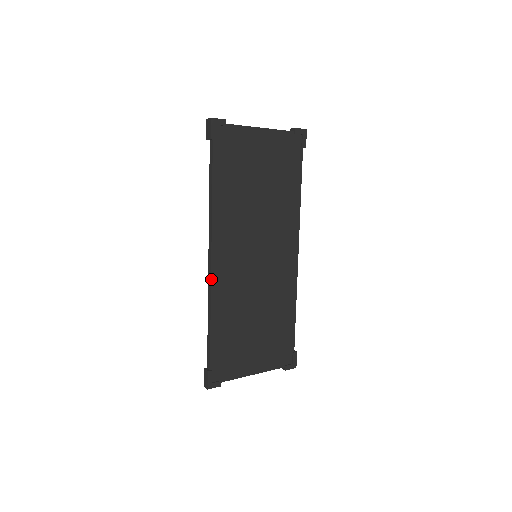
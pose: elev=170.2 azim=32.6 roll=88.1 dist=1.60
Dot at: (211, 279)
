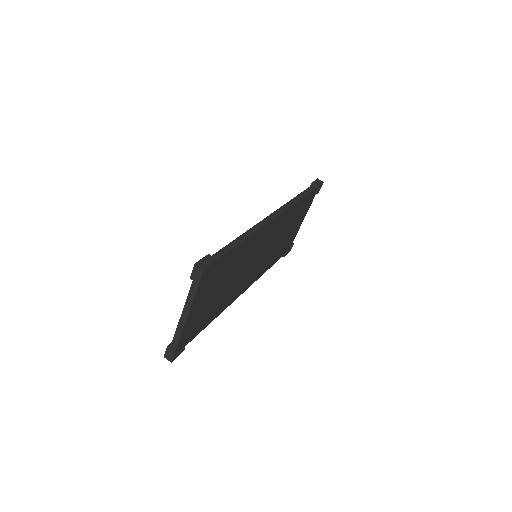
Dot at: occluded
